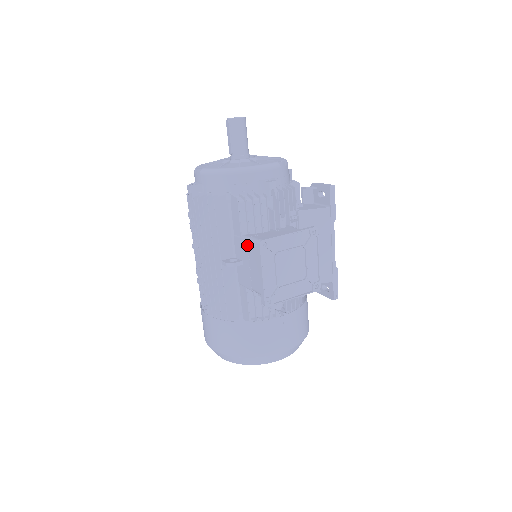
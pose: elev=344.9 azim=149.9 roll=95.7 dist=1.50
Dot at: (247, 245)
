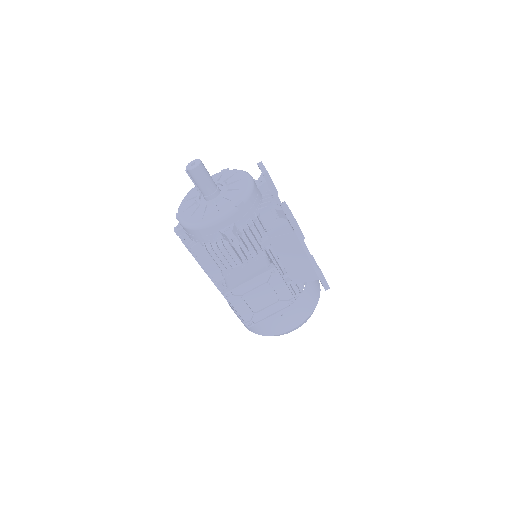
Dot at: occluded
